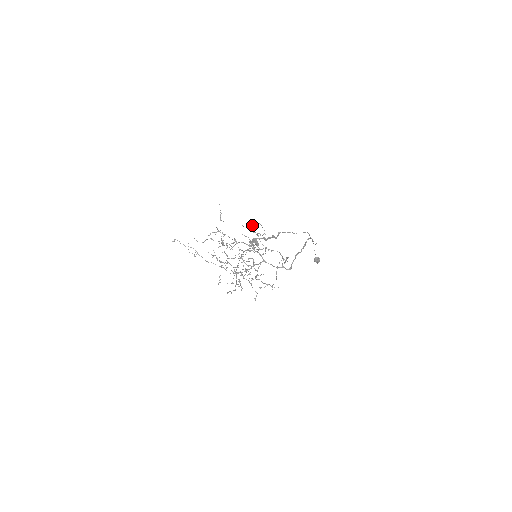
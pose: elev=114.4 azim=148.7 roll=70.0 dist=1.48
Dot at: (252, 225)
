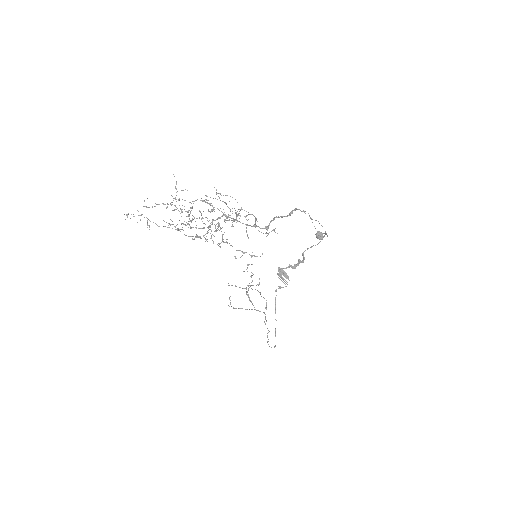
Dot at: (217, 193)
